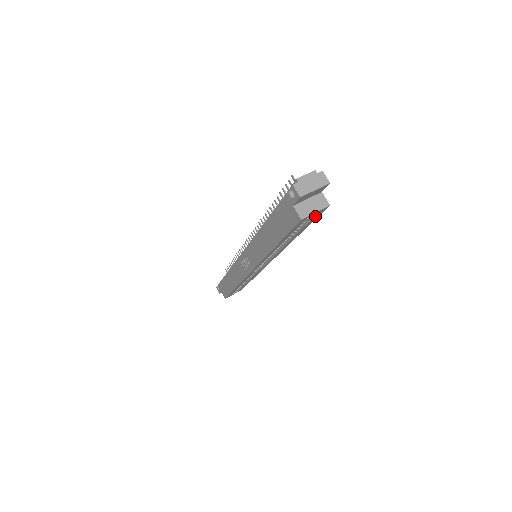
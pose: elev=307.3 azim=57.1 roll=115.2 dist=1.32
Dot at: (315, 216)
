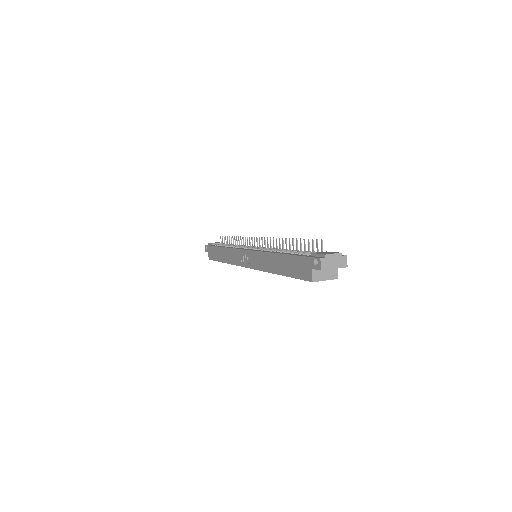
Dot at: occluded
